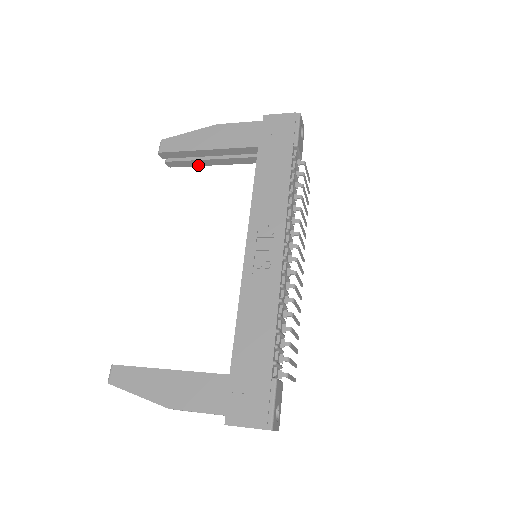
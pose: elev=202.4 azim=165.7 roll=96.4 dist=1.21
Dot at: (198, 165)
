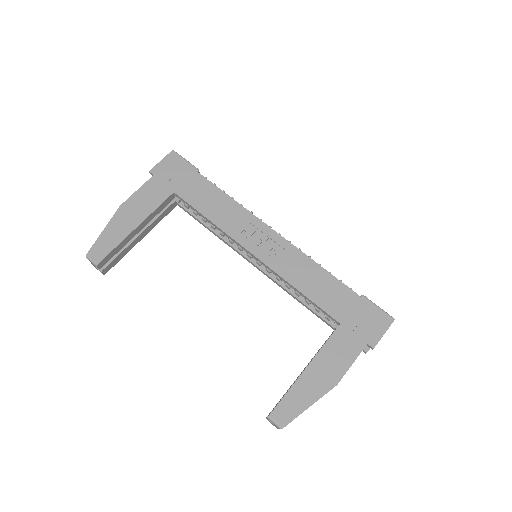
Dot at: (128, 251)
